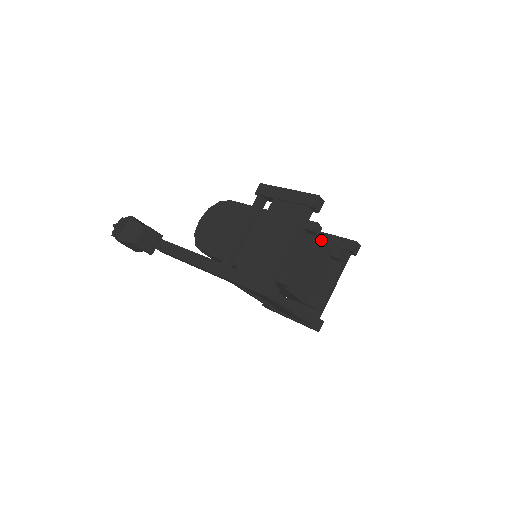
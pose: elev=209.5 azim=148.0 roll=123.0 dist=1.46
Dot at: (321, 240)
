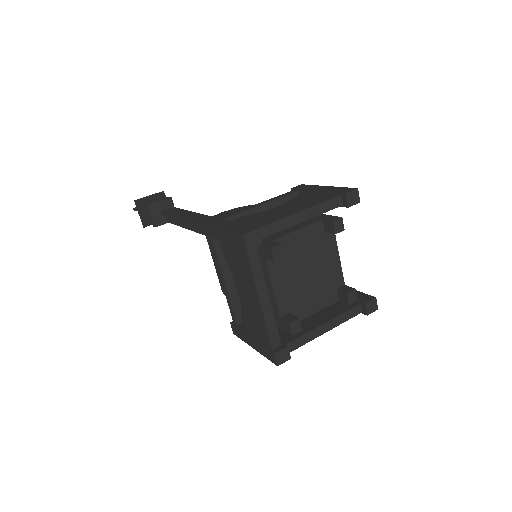
Dot at: (336, 259)
